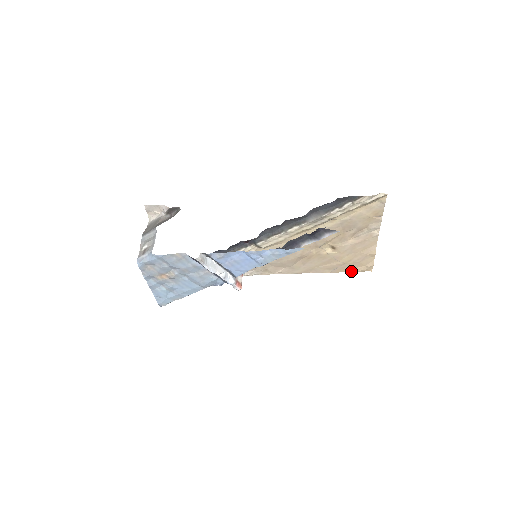
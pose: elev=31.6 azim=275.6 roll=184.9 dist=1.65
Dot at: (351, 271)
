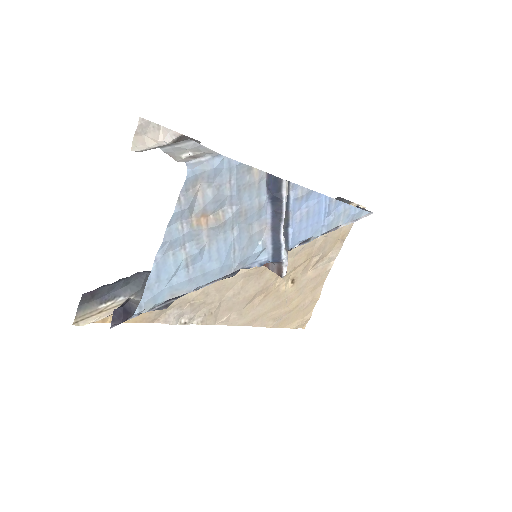
Dot at: (289, 326)
